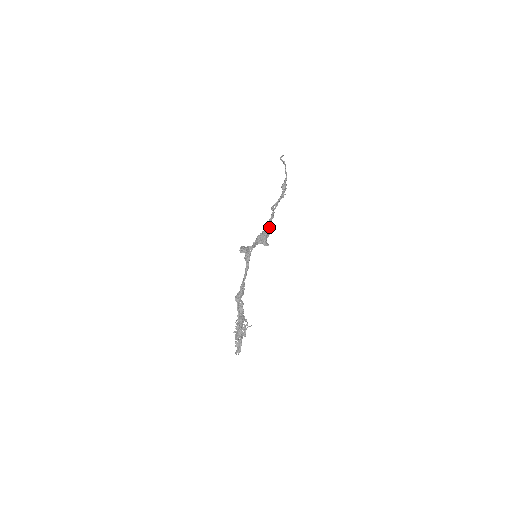
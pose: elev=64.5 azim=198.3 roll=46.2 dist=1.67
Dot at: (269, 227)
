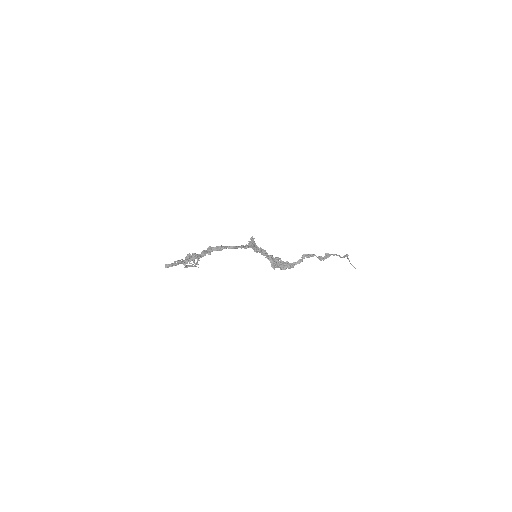
Dot at: (289, 265)
